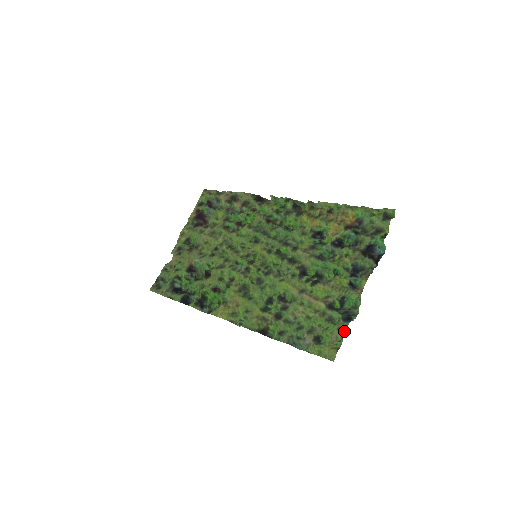
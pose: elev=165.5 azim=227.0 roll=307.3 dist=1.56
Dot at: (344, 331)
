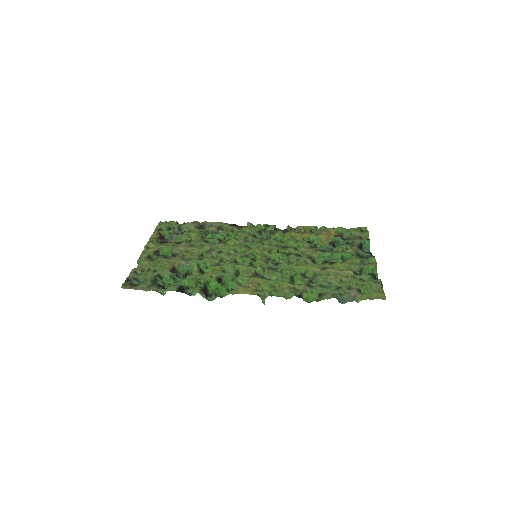
Dot at: (380, 283)
